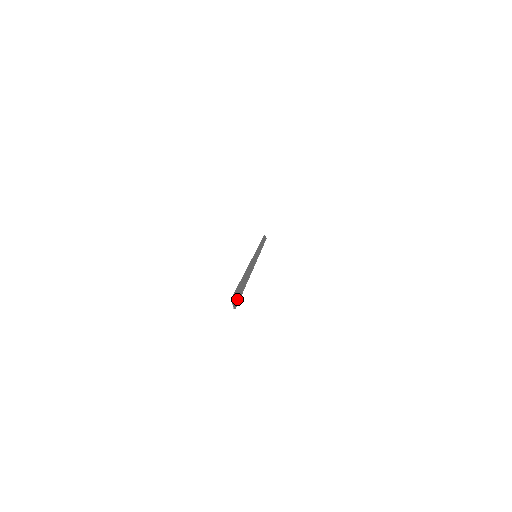
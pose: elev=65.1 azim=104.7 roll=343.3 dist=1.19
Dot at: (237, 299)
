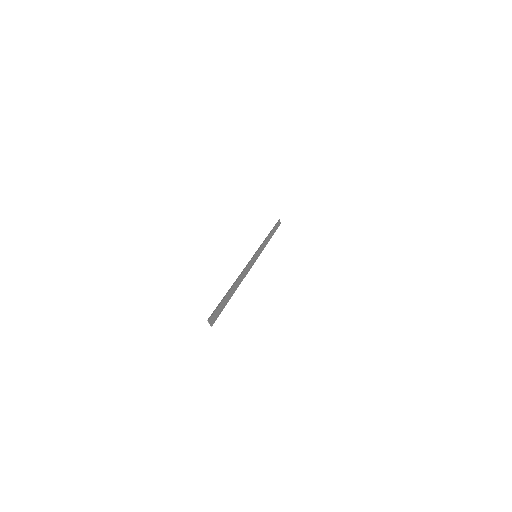
Dot at: (217, 315)
